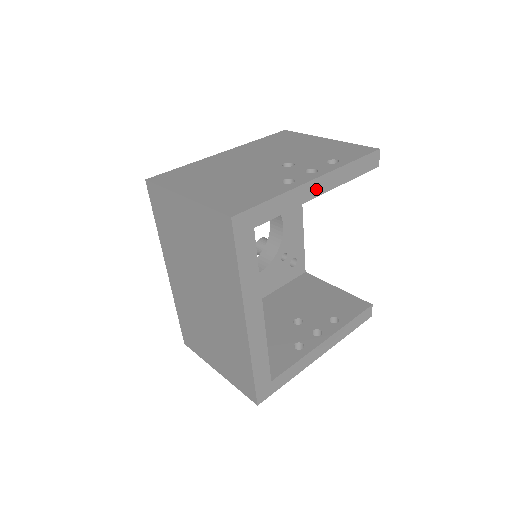
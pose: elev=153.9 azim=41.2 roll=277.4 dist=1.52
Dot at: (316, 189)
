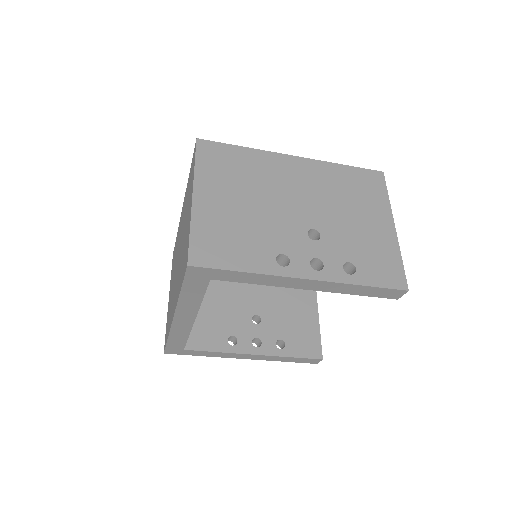
Dot at: (302, 284)
